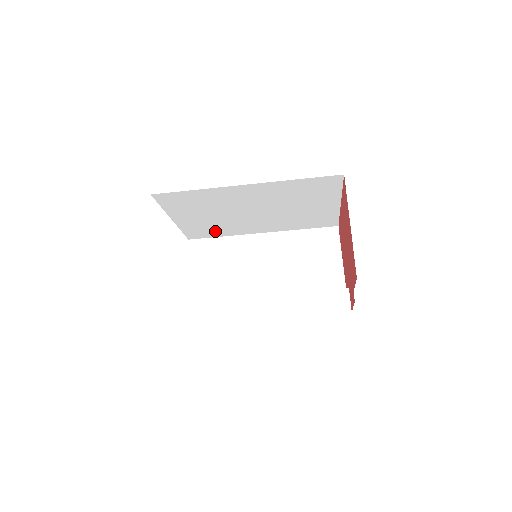
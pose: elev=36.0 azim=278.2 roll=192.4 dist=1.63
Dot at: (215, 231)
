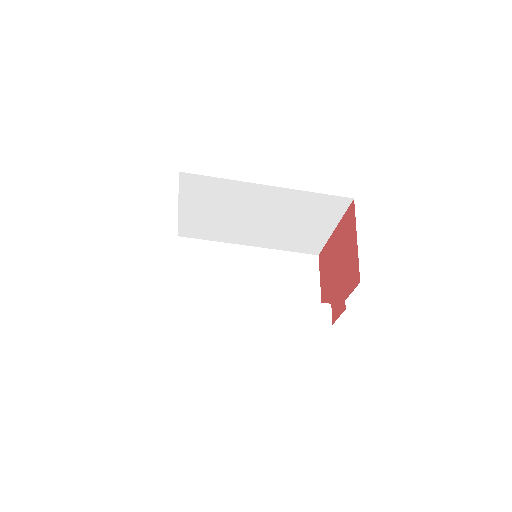
Dot at: (209, 232)
